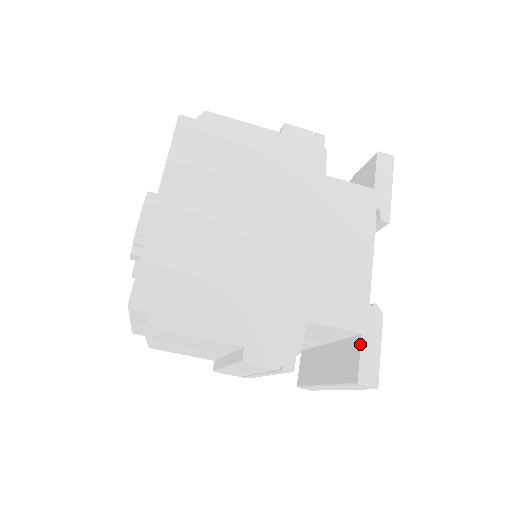
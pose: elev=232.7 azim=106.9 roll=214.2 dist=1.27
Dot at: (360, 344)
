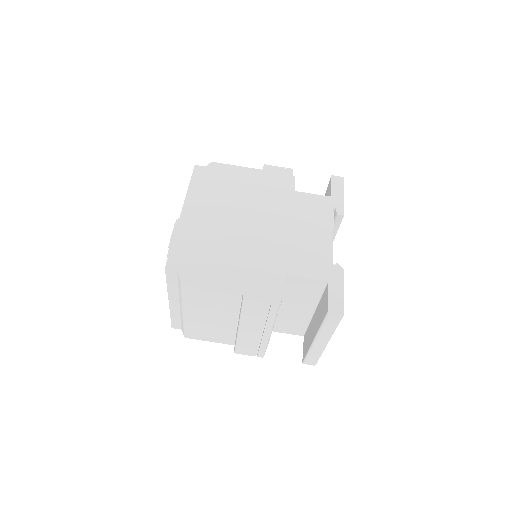
Dot at: (328, 288)
